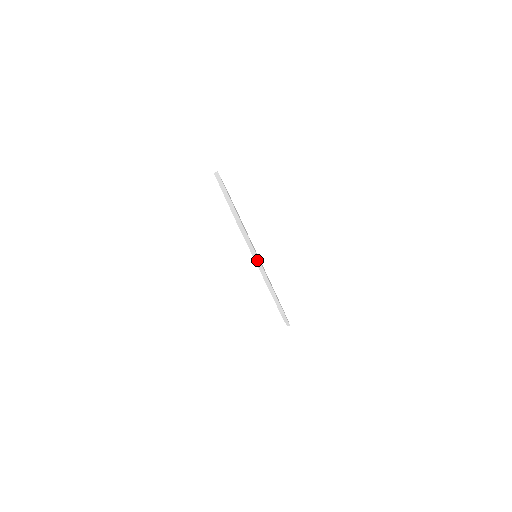
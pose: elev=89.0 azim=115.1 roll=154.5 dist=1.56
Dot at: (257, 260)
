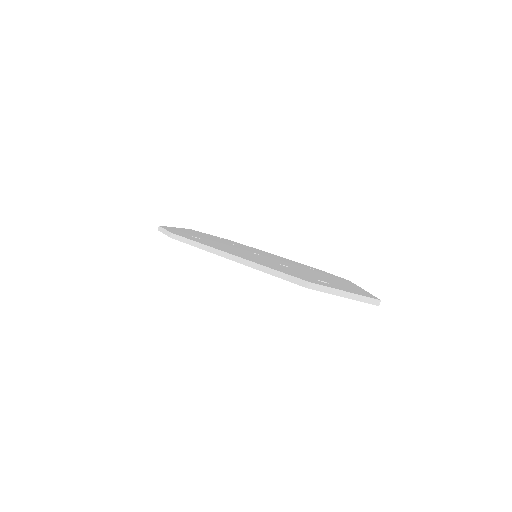
Dot at: occluded
